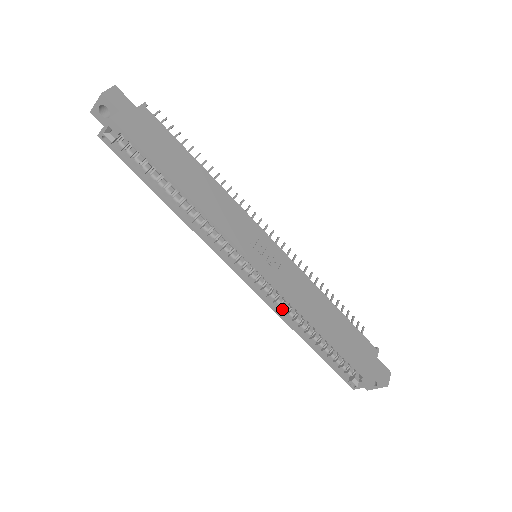
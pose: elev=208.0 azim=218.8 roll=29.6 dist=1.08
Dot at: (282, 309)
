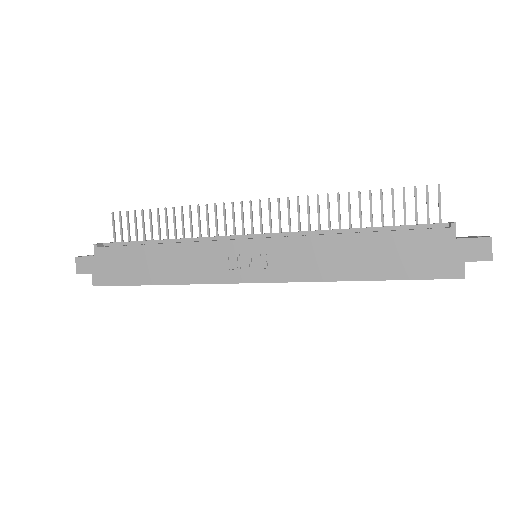
Dot at: occluded
